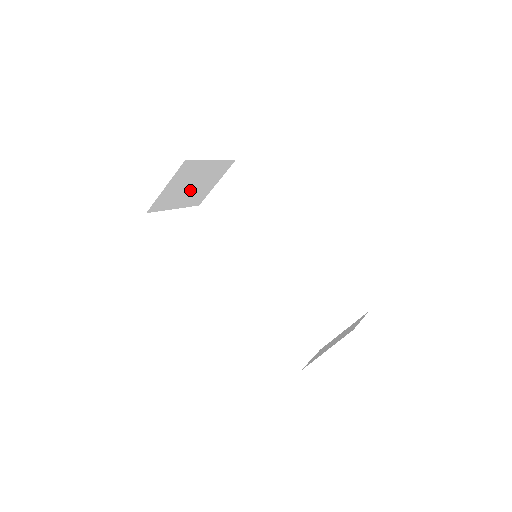
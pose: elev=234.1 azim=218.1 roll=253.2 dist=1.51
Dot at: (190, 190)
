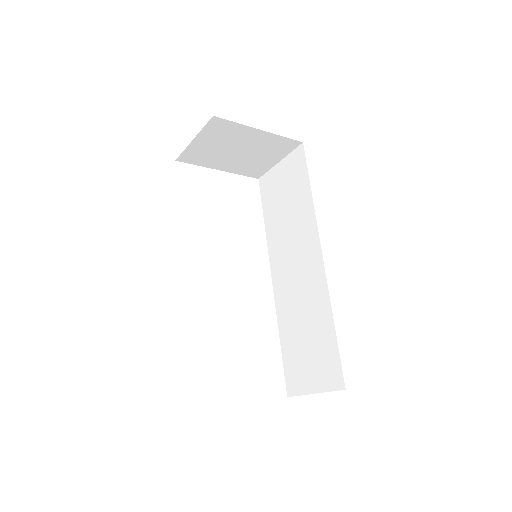
Dot at: (237, 156)
